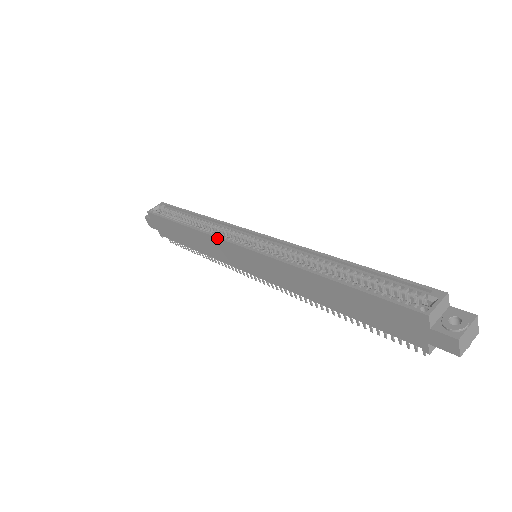
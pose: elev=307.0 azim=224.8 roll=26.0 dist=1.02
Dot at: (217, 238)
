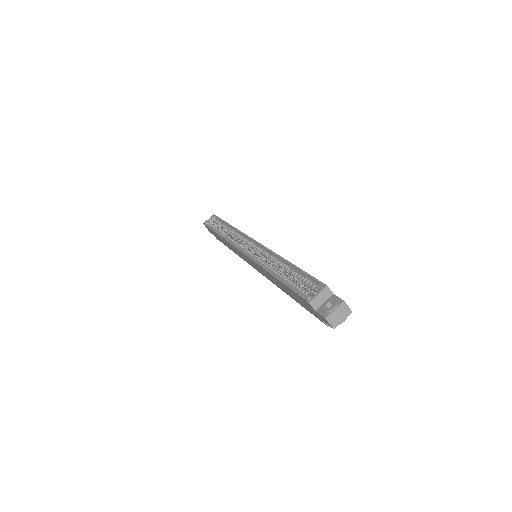
Dot at: (232, 245)
